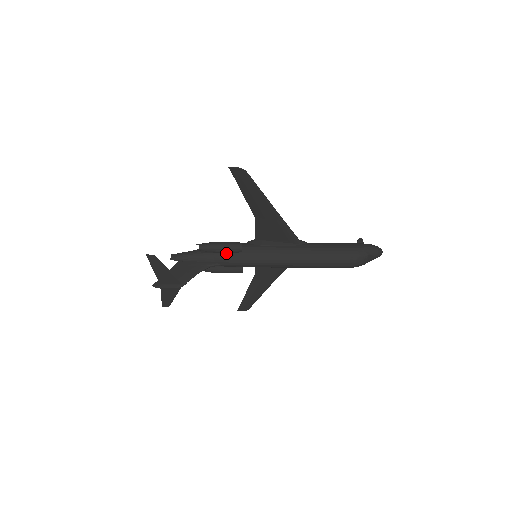
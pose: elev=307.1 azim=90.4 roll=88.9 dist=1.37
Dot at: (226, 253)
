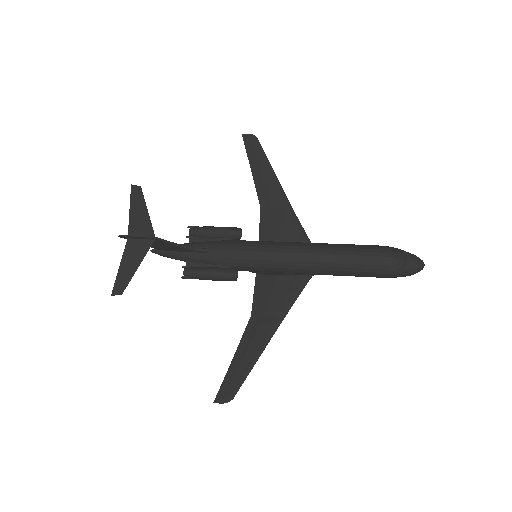
Dot at: (220, 240)
